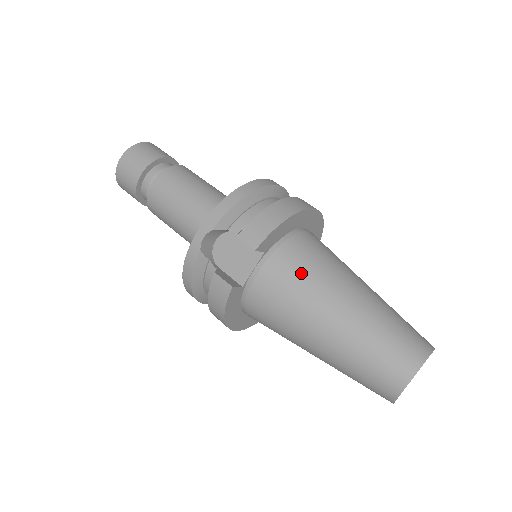
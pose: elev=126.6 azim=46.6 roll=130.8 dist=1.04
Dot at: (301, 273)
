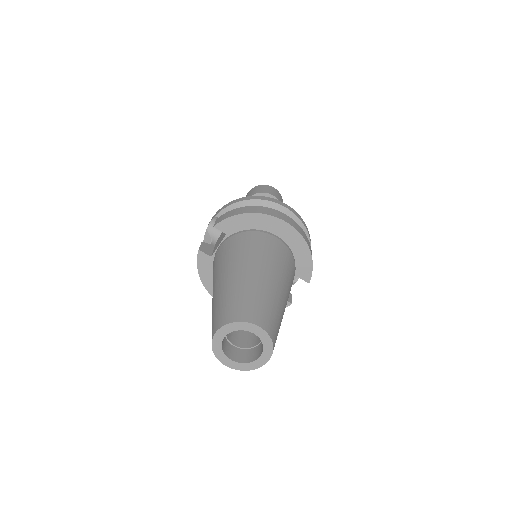
Dot at: (231, 250)
